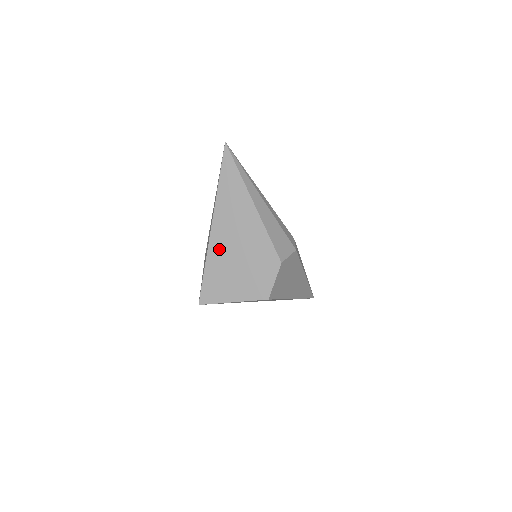
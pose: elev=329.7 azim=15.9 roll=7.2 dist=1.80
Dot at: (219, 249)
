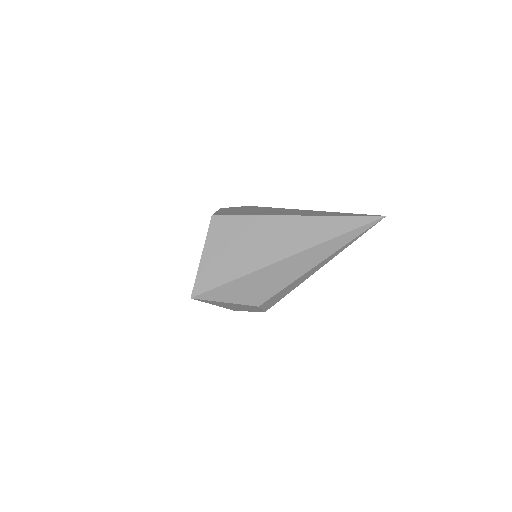
Dot at: occluded
